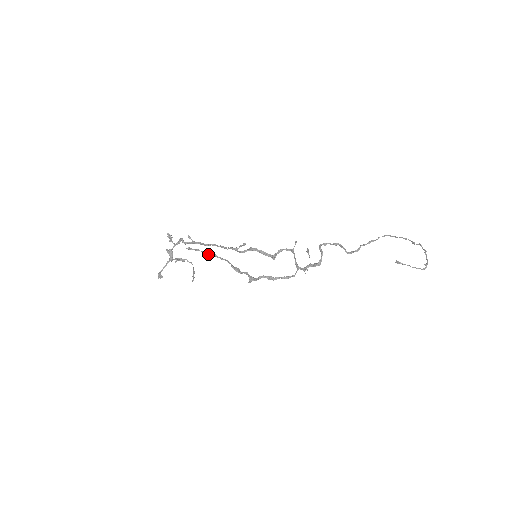
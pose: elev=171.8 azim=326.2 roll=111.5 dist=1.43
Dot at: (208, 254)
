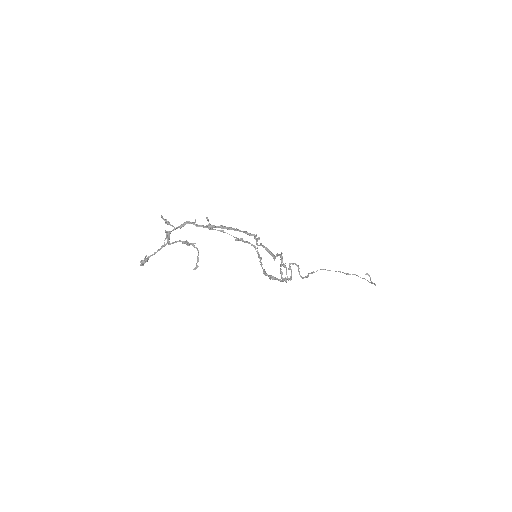
Dot at: (234, 237)
